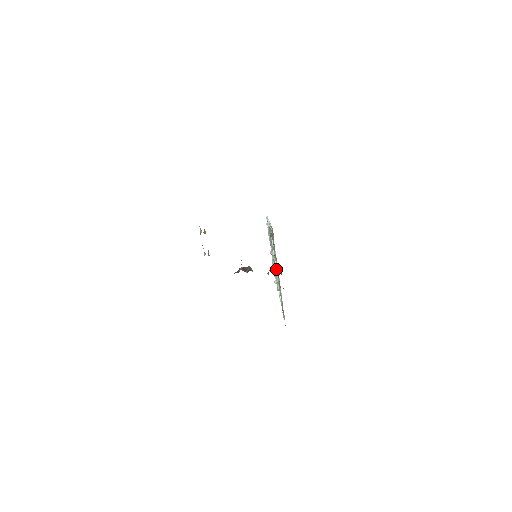
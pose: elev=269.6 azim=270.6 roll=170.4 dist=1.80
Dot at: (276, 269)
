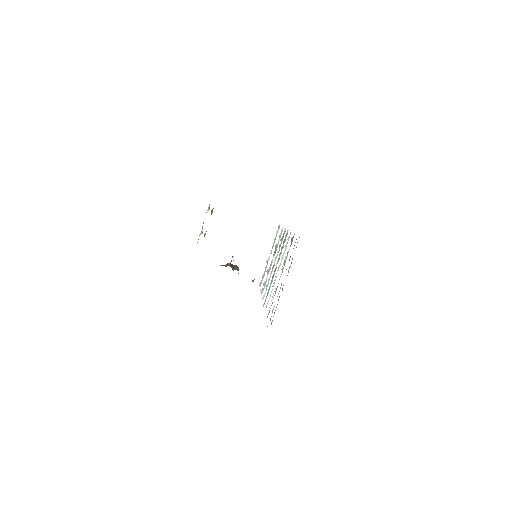
Dot at: occluded
